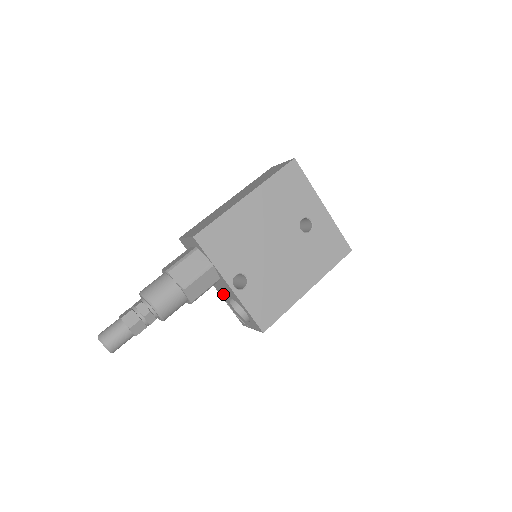
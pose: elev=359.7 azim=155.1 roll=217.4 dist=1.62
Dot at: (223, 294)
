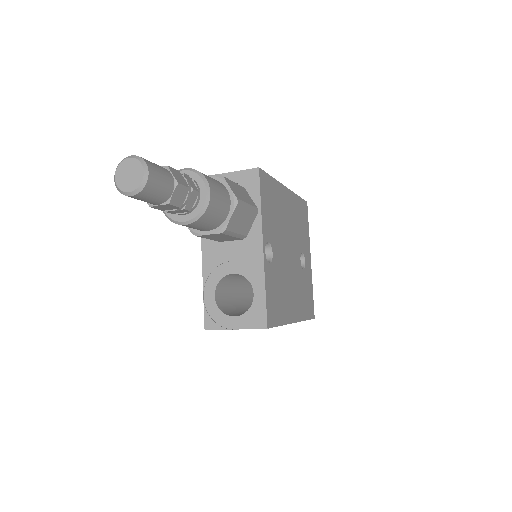
Dot at: (214, 269)
